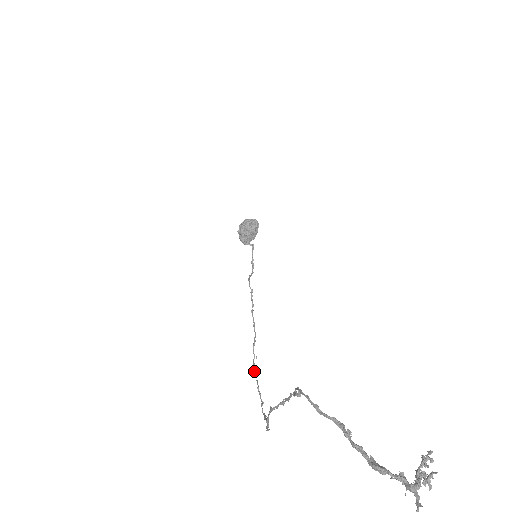
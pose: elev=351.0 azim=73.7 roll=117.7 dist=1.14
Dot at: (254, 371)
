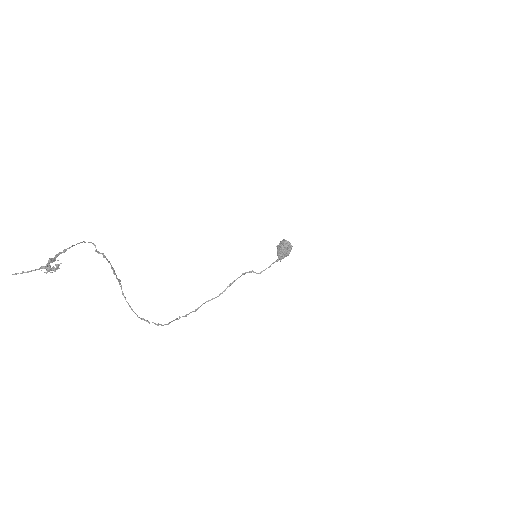
Dot at: (191, 312)
